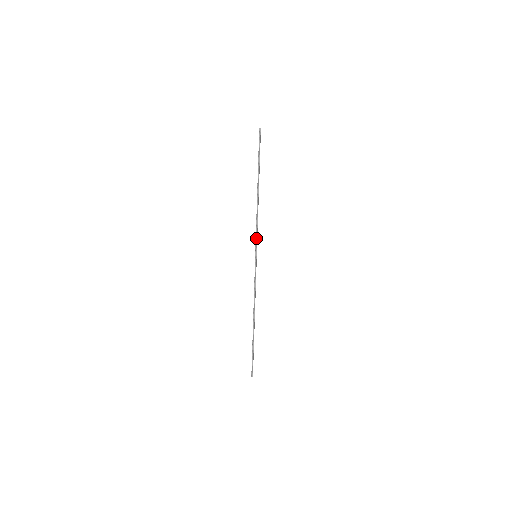
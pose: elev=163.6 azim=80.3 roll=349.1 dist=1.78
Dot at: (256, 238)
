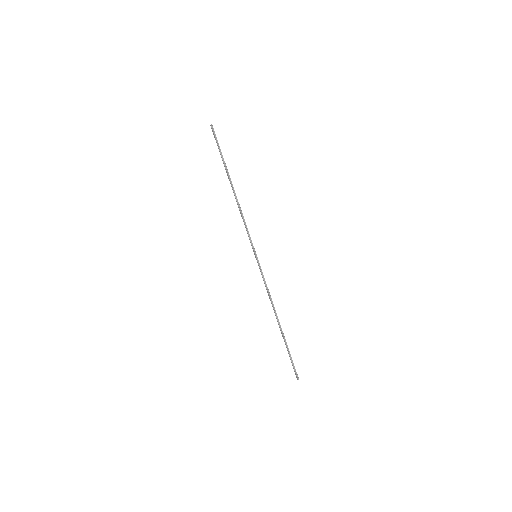
Dot at: (249, 238)
